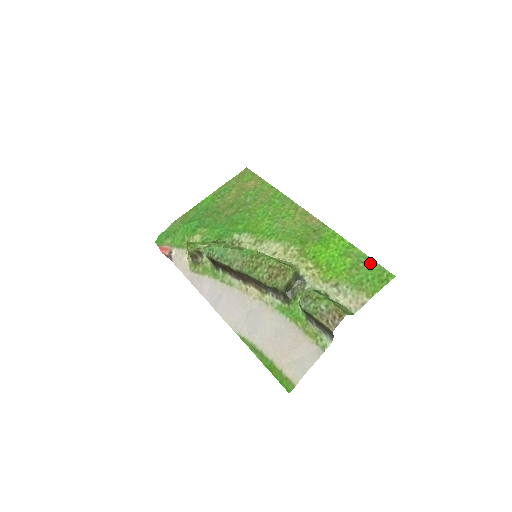
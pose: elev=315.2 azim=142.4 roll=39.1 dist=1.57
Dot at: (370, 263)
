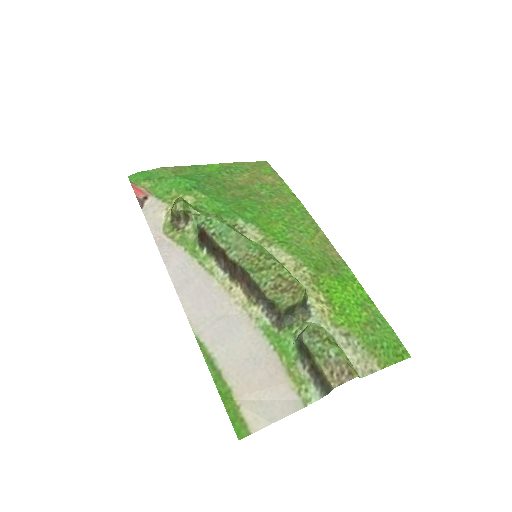
Dot at: (387, 329)
